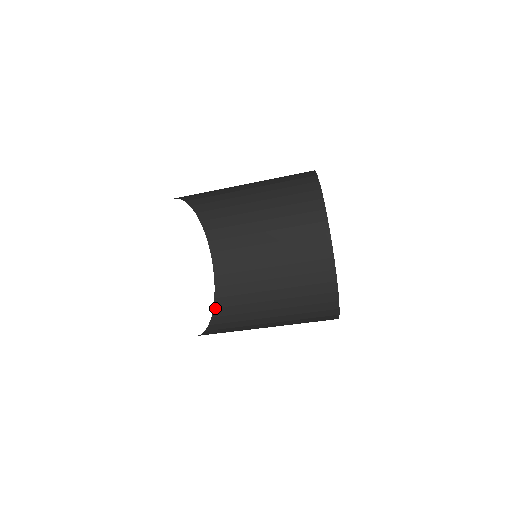
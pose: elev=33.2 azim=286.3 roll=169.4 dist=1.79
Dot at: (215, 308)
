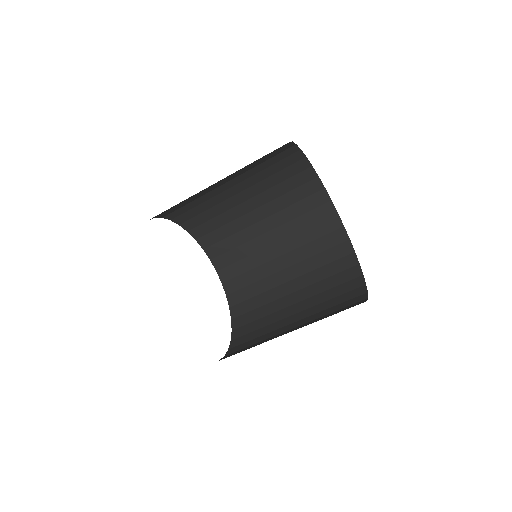
Dot at: occluded
